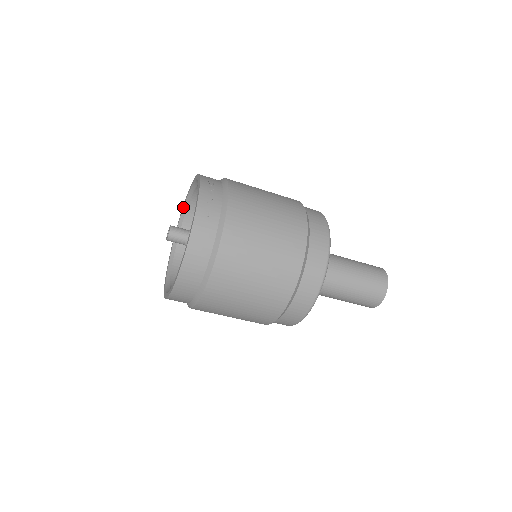
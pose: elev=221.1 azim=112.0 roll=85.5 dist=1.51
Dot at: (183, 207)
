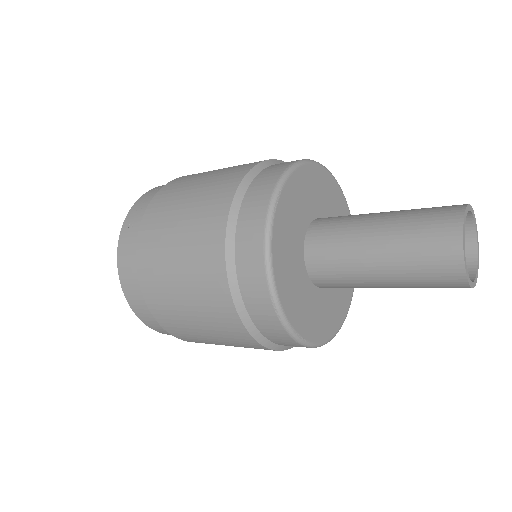
Dot at: occluded
